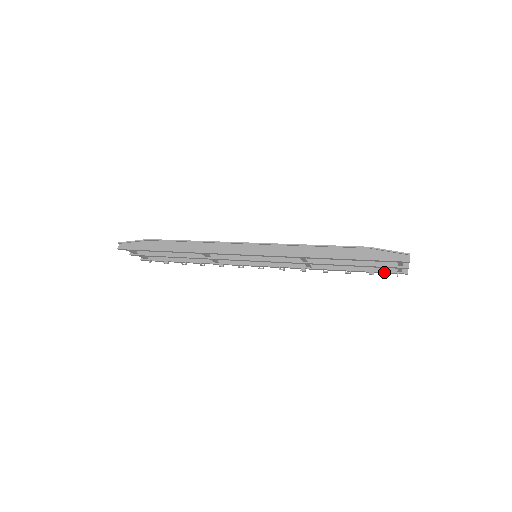
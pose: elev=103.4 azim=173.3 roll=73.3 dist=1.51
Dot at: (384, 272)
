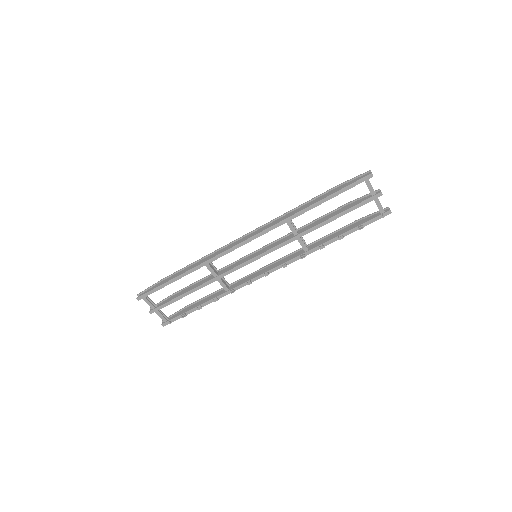
Dot at: (370, 220)
